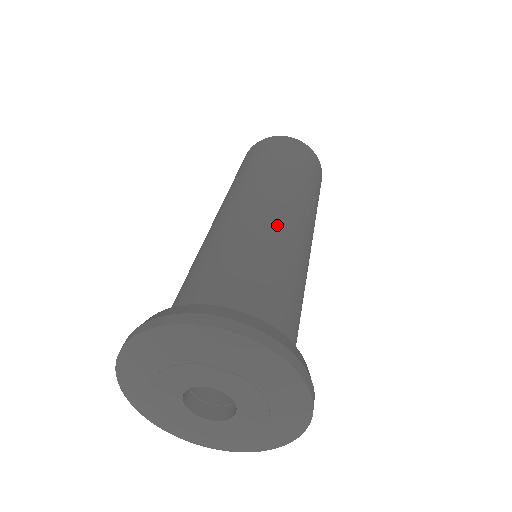
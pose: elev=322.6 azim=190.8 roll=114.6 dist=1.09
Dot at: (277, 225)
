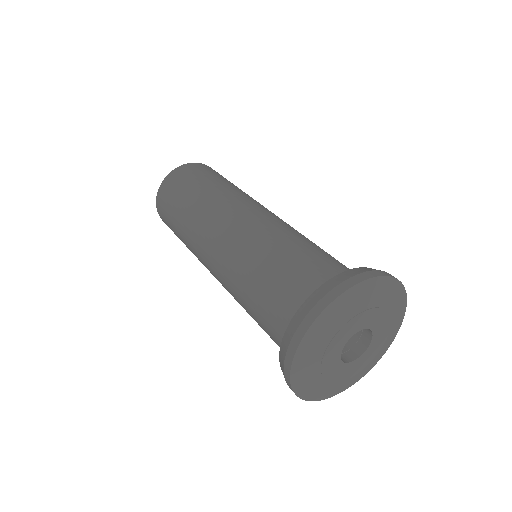
Dot at: (253, 227)
